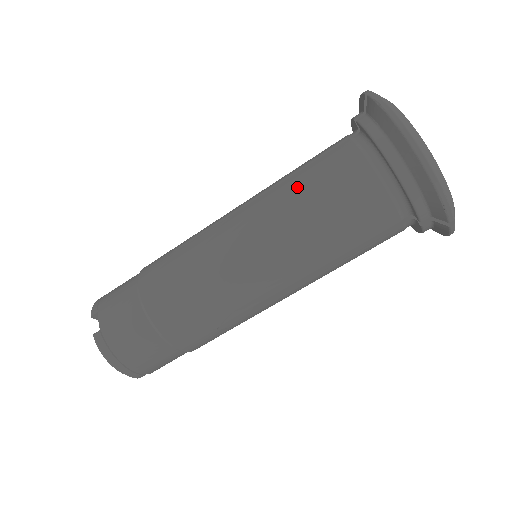
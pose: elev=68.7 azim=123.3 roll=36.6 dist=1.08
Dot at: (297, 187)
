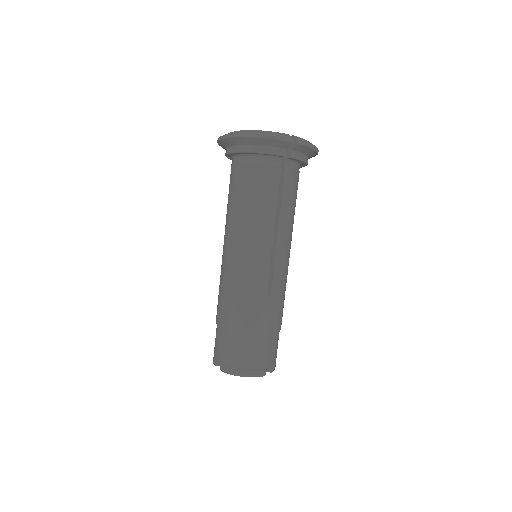
Dot at: (229, 205)
